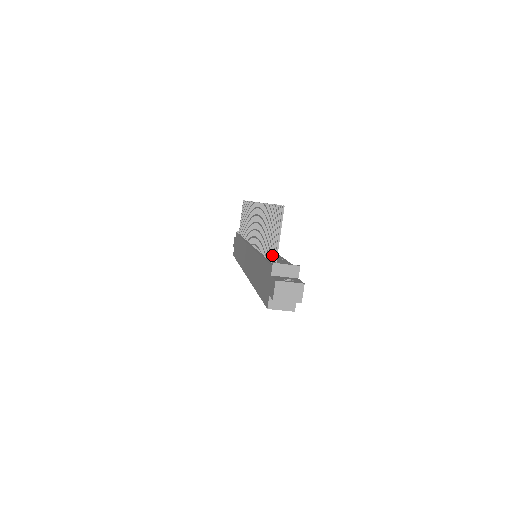
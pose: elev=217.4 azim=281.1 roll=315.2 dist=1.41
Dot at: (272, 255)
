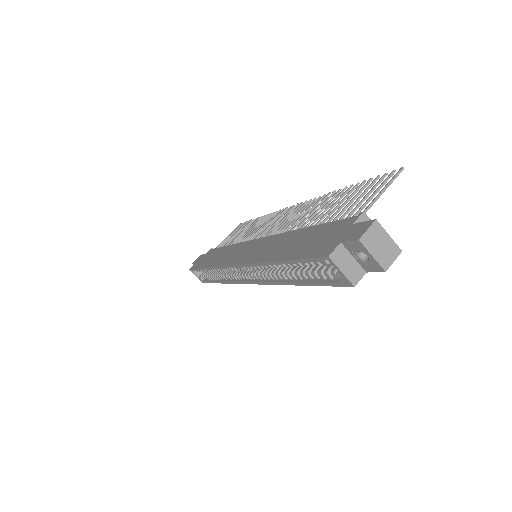
Dot at: (348, 216)
